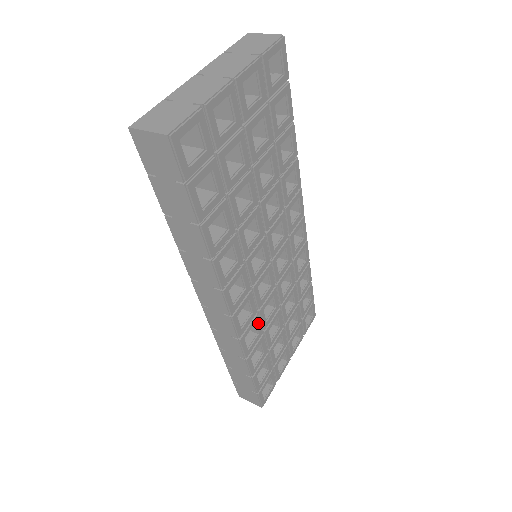
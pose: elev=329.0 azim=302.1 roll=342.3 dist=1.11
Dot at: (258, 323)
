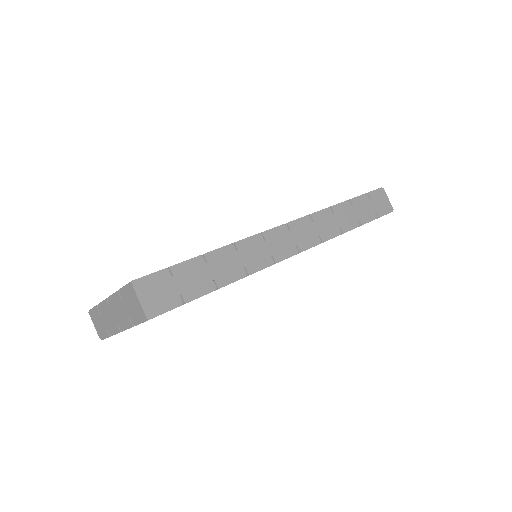
Dot at: occluded
